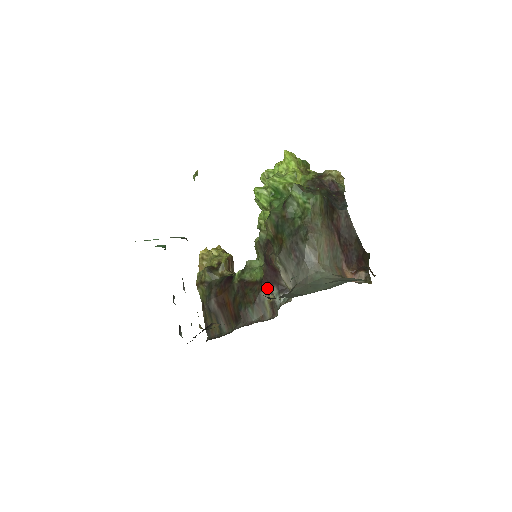
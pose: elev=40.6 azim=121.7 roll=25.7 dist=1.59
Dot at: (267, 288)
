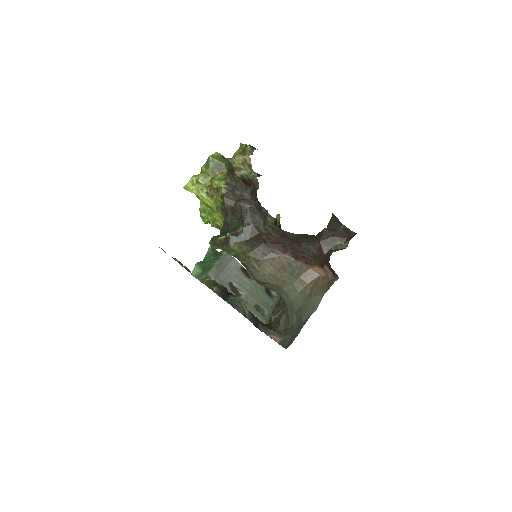
Dot at: occluded
